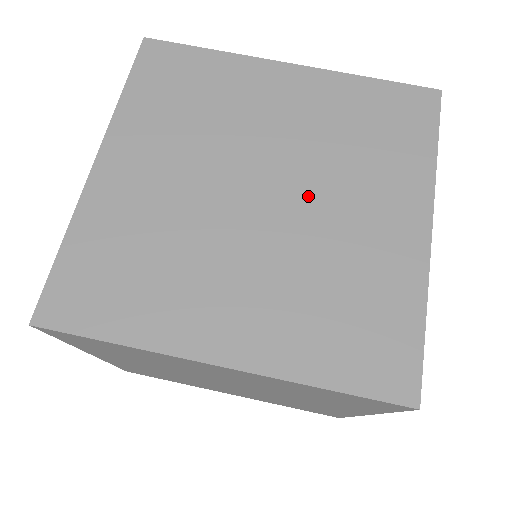
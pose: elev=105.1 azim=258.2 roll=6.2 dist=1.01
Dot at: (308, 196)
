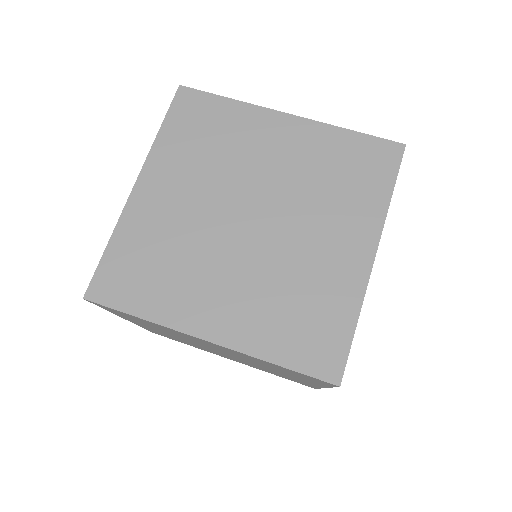
Dot at: (286, 223)
